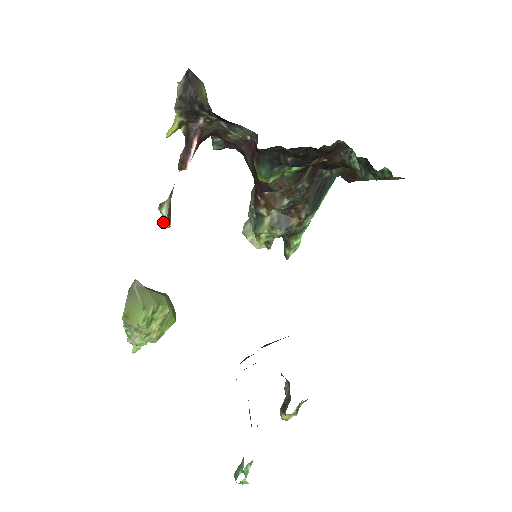
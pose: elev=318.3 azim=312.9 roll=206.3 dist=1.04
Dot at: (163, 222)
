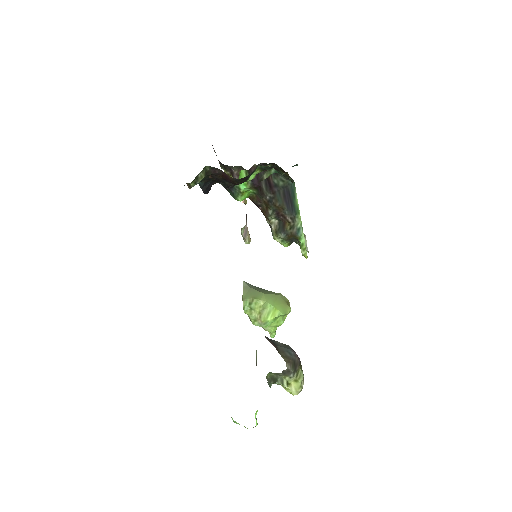
Dot at: (244, 241)
